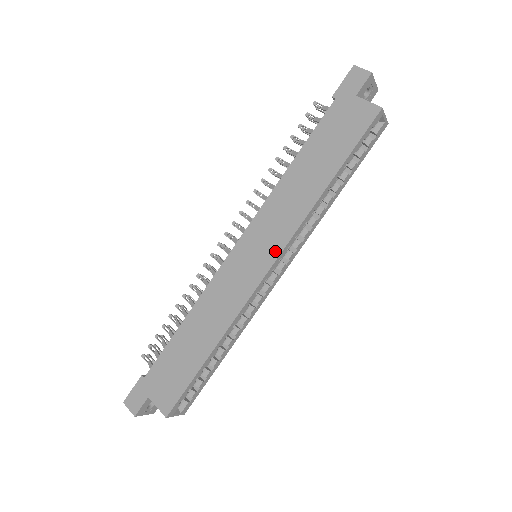
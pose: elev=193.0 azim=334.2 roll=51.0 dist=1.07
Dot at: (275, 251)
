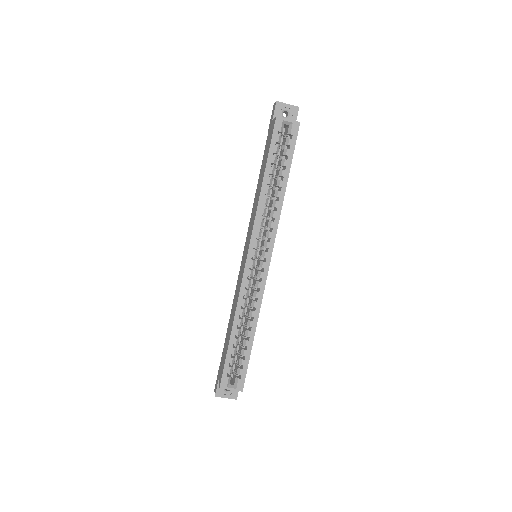
Dot at: (249, 243)
